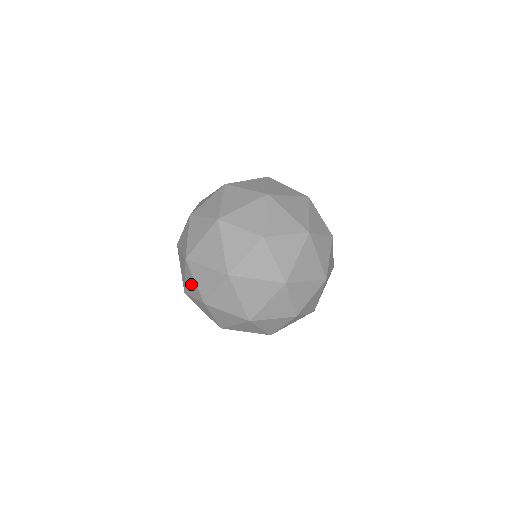
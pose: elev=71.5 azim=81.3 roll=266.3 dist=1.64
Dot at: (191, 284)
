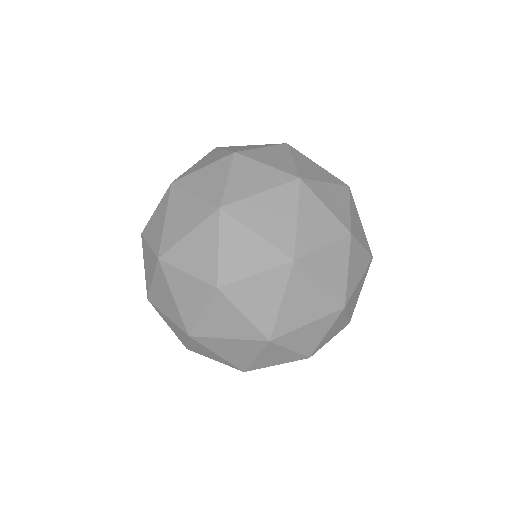
Dot at: (200, 249)
